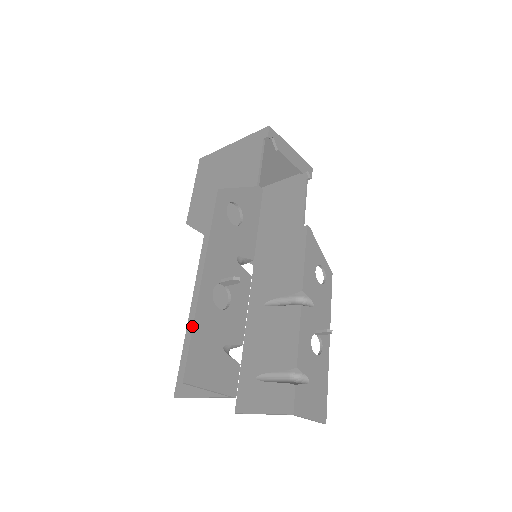
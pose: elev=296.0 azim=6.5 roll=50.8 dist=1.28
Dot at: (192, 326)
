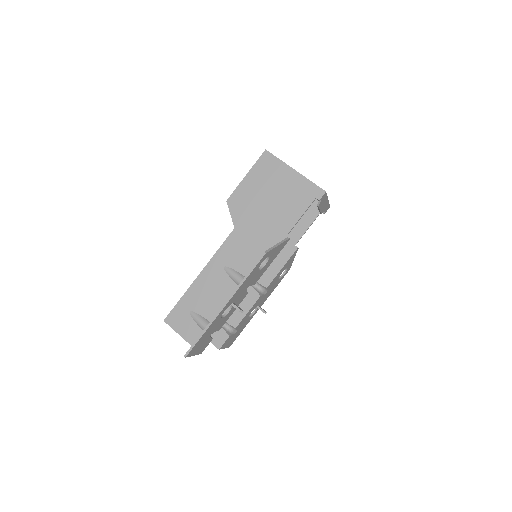
Dot at: (205, 331)
